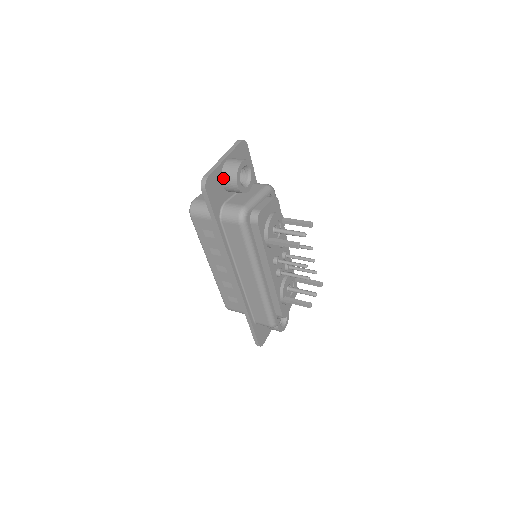
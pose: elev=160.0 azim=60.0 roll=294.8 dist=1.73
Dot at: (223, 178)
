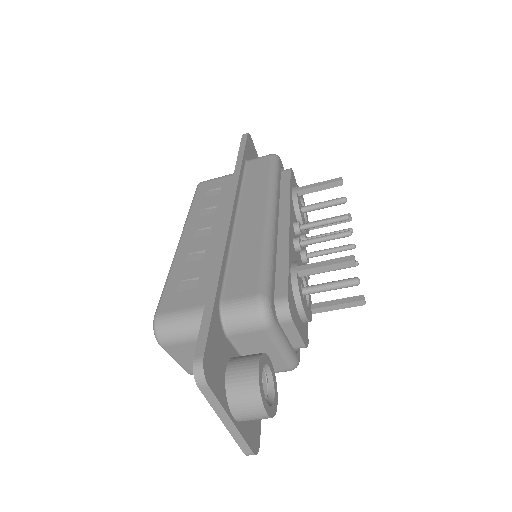
Dot at: occluded
